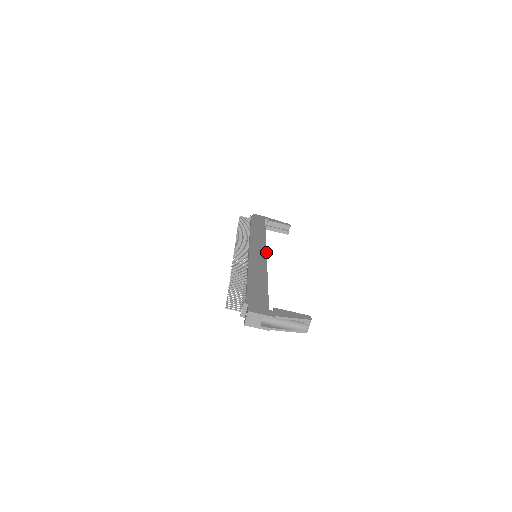
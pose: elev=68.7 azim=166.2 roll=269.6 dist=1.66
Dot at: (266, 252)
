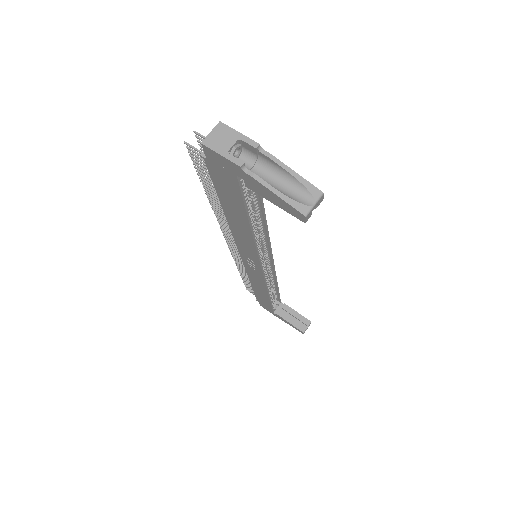
Dot at: (272, 256)
